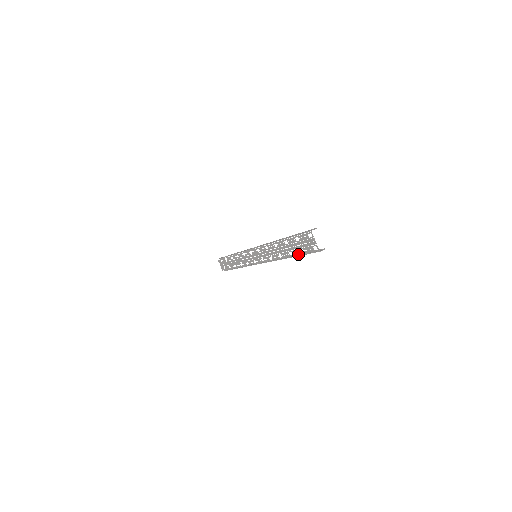
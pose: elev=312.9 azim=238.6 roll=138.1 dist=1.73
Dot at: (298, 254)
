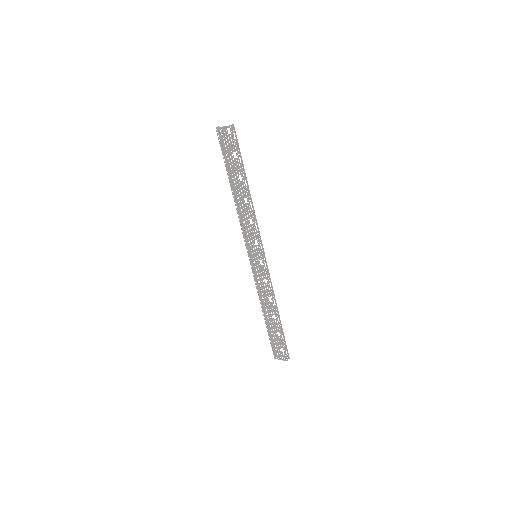
Dot at: (238, 164)
